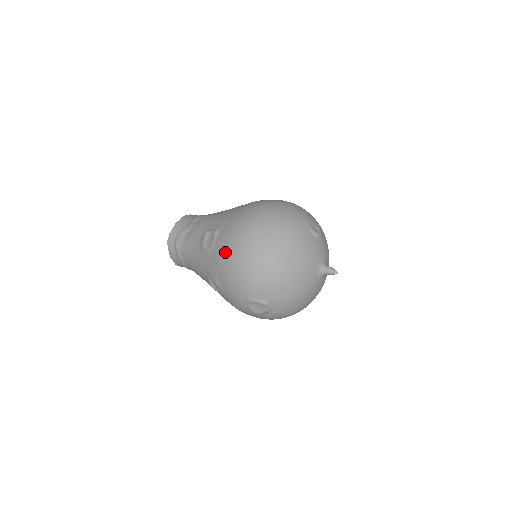
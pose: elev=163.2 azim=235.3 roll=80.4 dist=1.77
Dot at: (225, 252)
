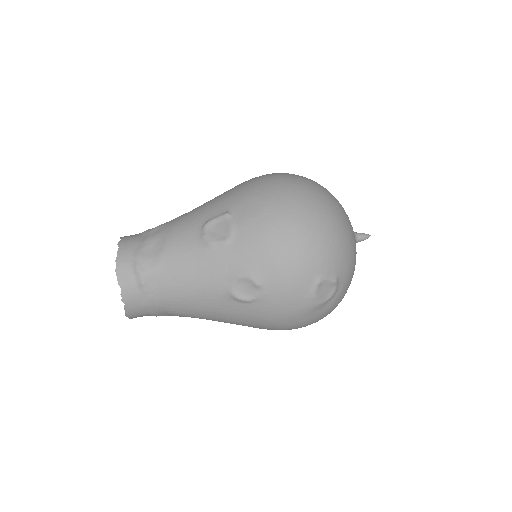
Dot at: (268, 225)
